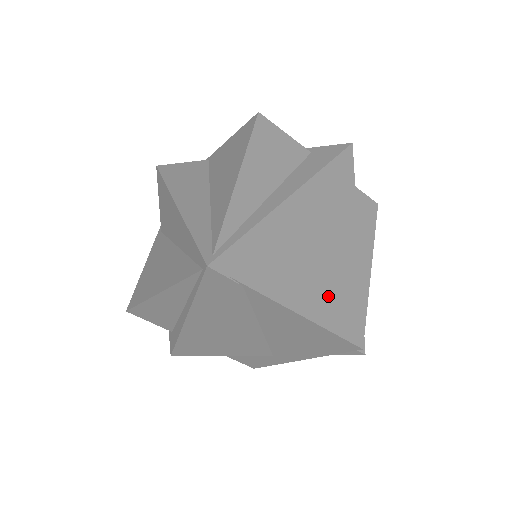
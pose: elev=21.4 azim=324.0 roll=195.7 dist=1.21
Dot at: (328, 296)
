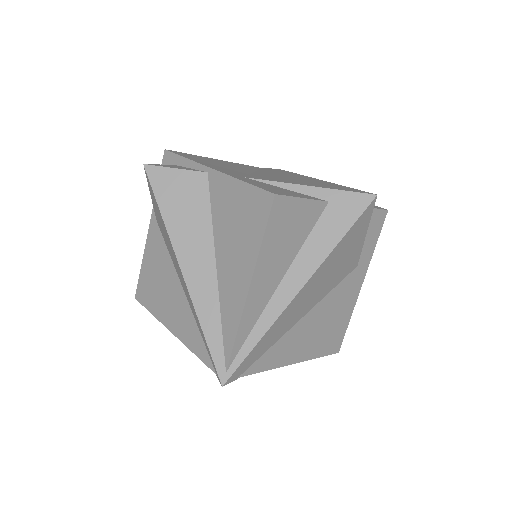
Dot at: (319, 334)
